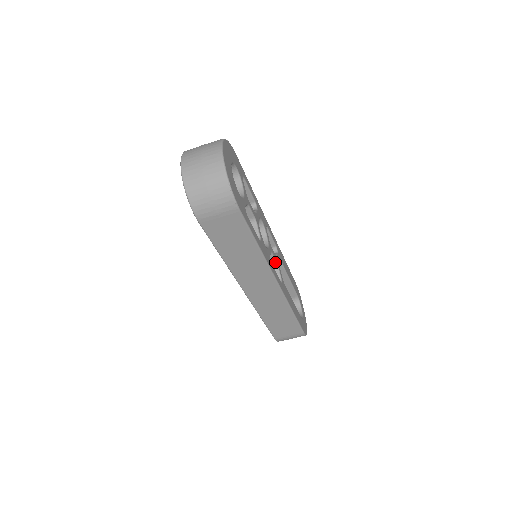
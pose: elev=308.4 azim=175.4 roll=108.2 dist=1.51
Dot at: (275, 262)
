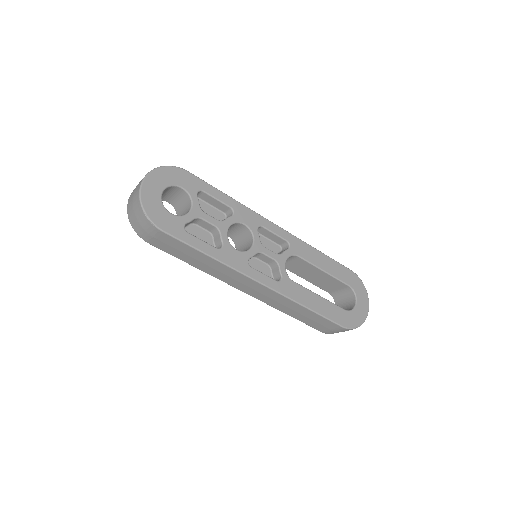
Dot at: (274, 260)
